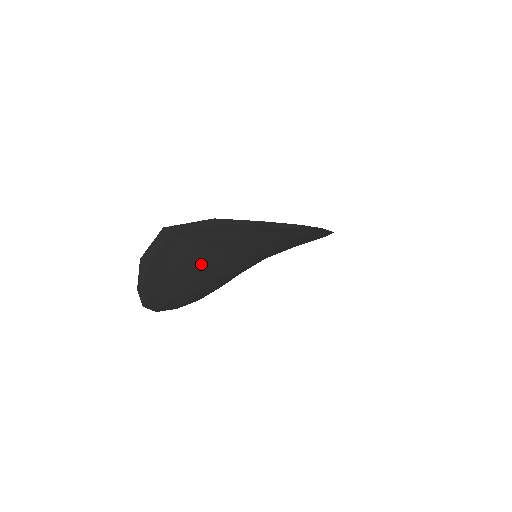
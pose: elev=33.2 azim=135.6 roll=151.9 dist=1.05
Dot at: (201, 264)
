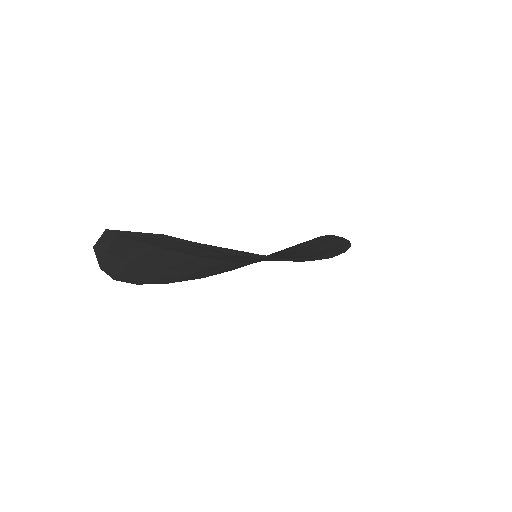
Dot at: (170, 259)
